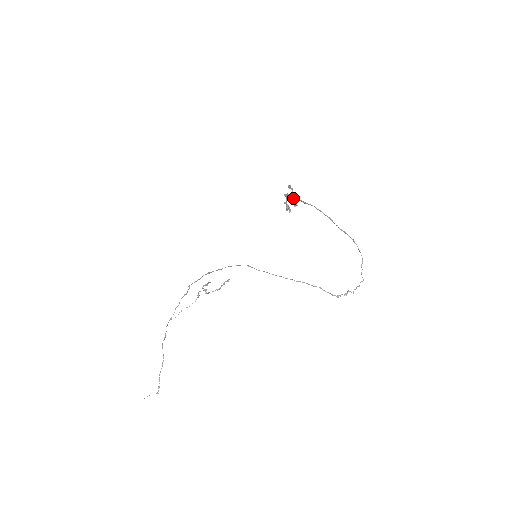
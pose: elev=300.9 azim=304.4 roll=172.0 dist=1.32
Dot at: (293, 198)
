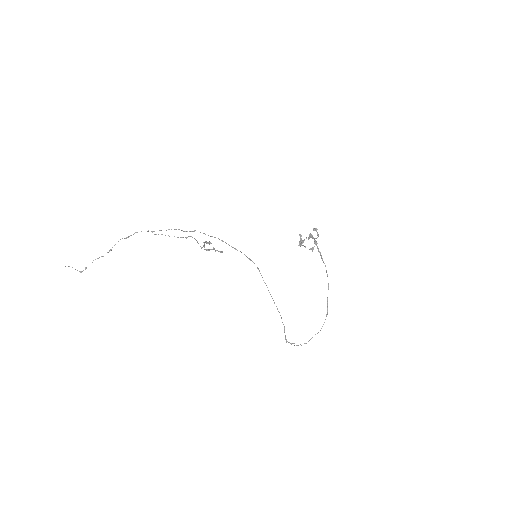
Dot at: (315, 243)
